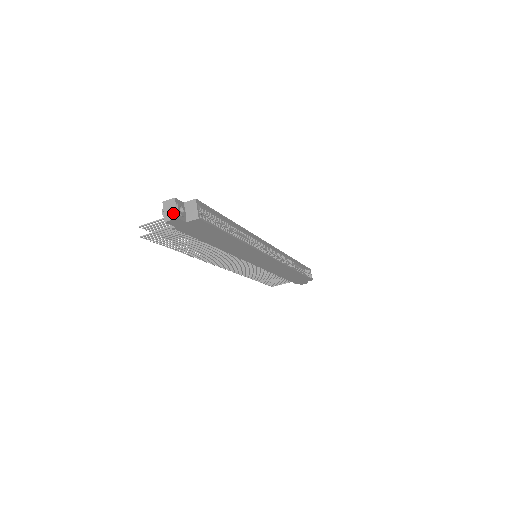
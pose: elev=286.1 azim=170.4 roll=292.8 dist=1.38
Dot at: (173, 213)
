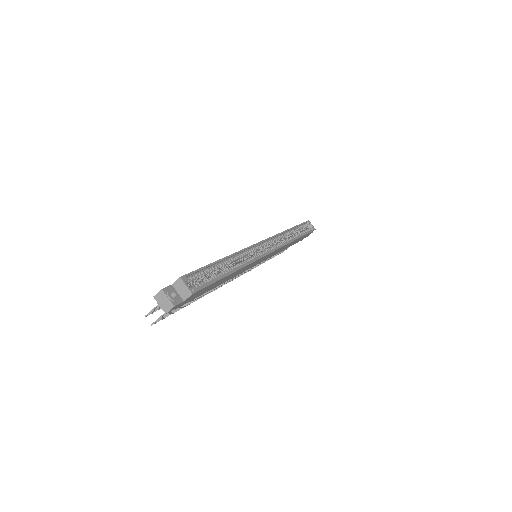
Dot at: (168, 304)
